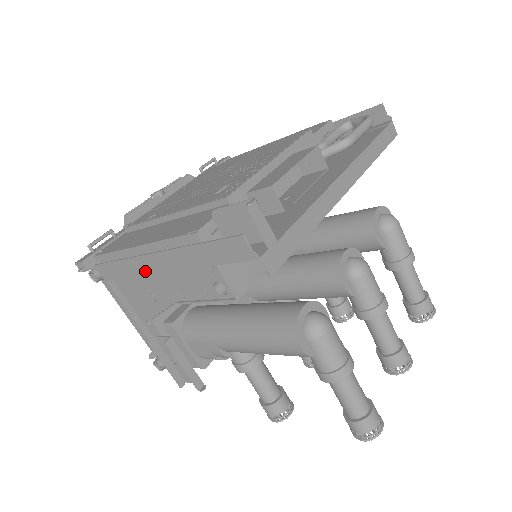
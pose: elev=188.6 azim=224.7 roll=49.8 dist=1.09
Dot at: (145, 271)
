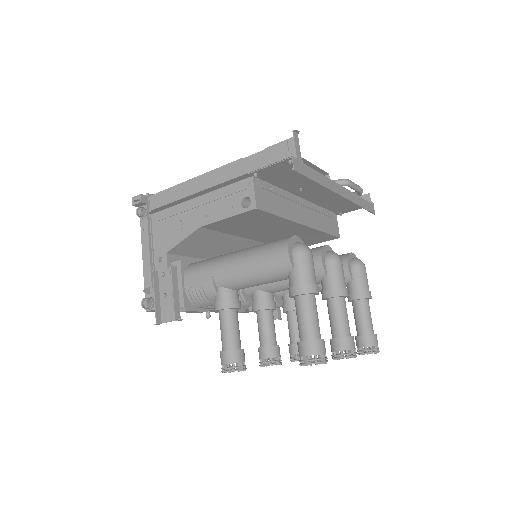
Dot at: (194, 190)
